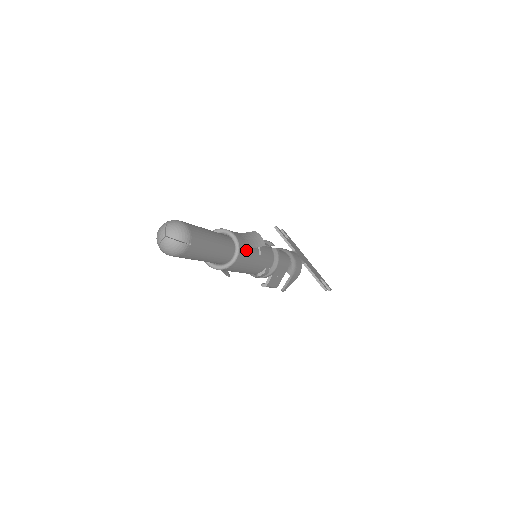
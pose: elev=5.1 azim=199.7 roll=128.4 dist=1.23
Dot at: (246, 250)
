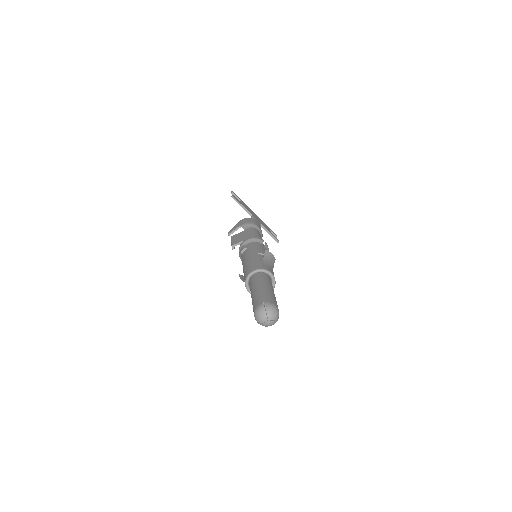
Dot at: occluded
